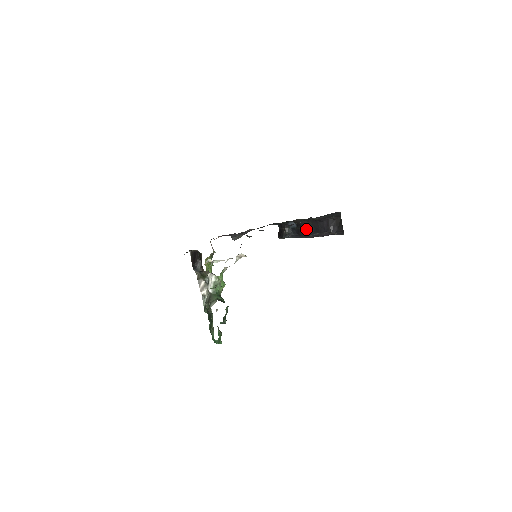
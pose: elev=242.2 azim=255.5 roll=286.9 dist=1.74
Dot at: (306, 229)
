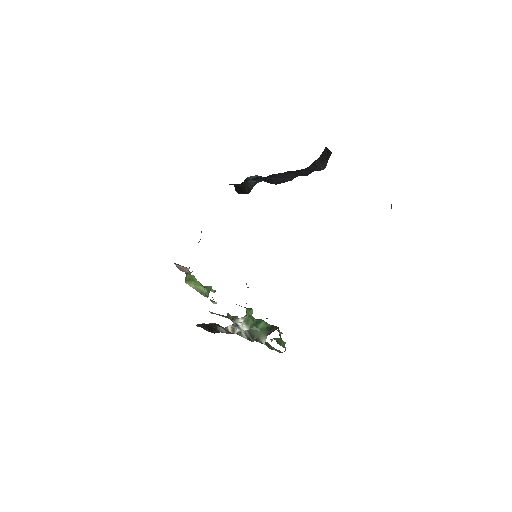
Dot at: (281, 178)
